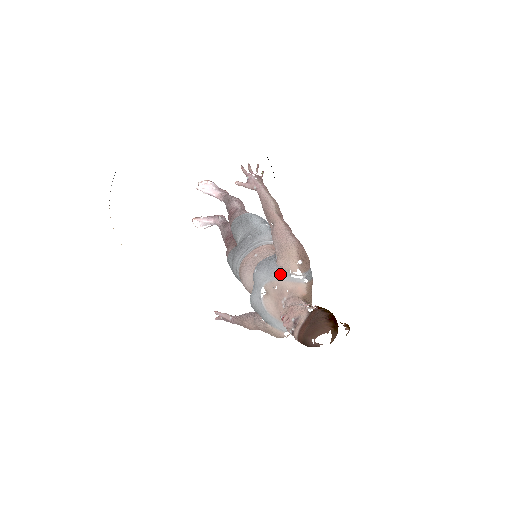
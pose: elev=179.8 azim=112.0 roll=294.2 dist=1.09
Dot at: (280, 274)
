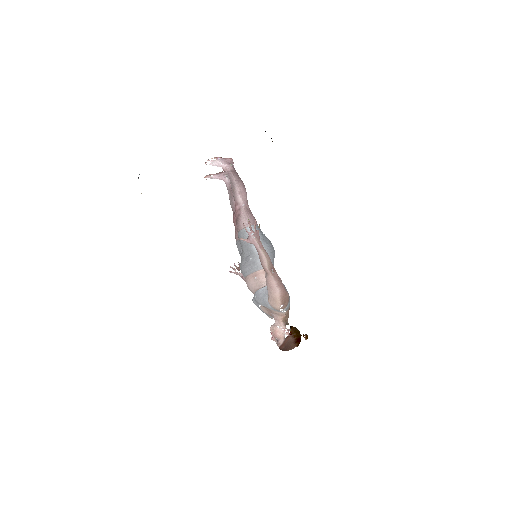
Dot at: (270, 308)
